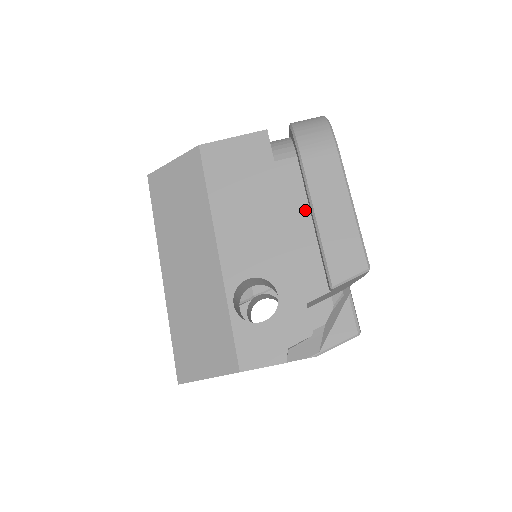
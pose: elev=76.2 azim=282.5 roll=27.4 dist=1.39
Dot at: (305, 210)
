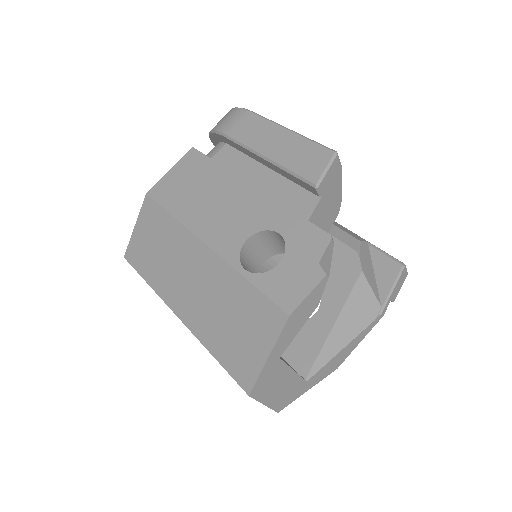
Dot at: (257, 166)
